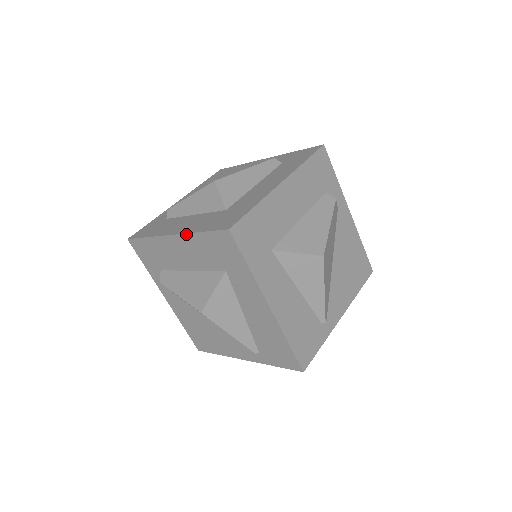
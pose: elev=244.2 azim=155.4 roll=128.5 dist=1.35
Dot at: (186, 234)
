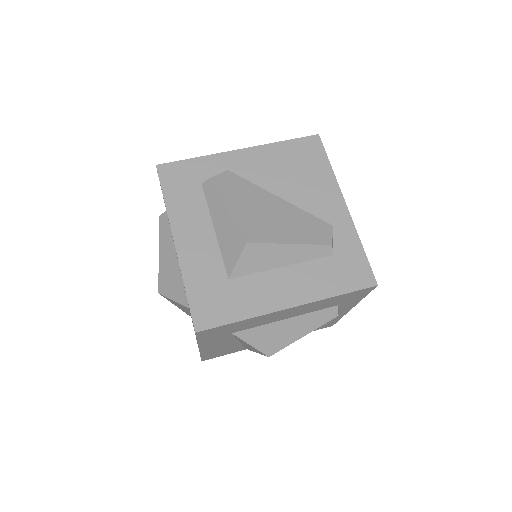
Dot at: (180, 267)
